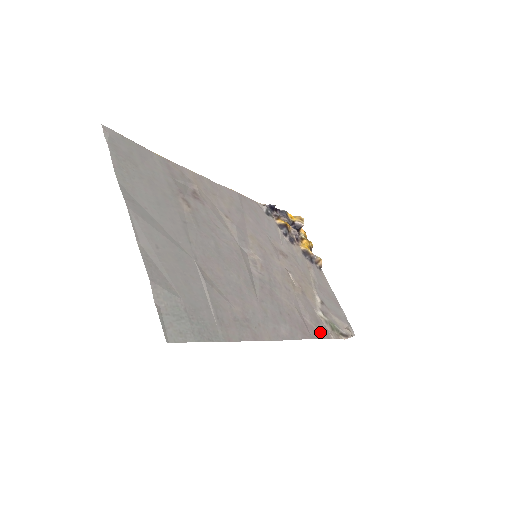
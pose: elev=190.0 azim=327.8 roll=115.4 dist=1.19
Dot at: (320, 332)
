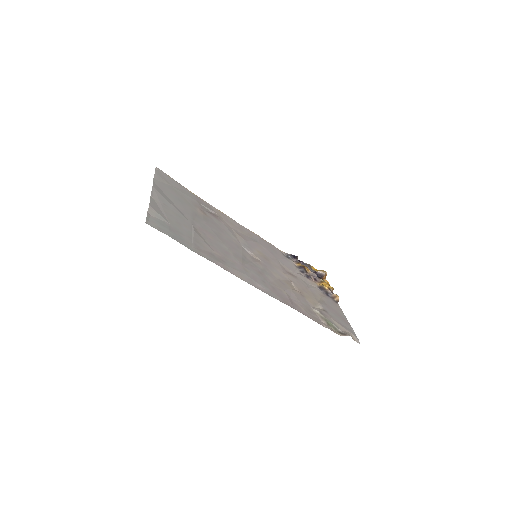
Dot at: (309, 315)
